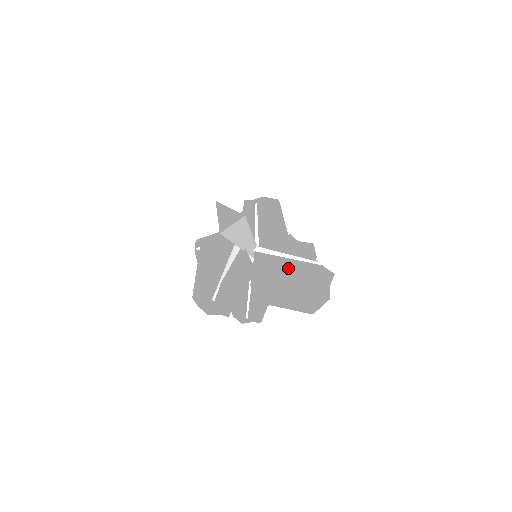
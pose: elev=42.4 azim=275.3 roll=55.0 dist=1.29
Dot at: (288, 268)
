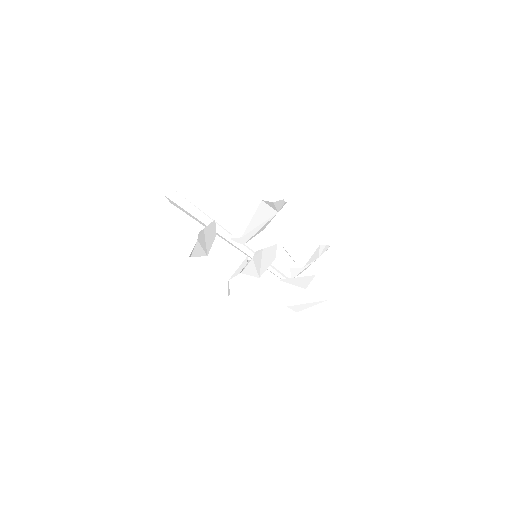
Dot at: (258, 226)
